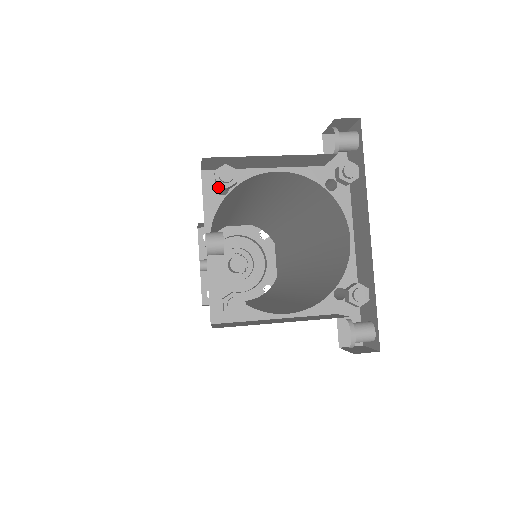
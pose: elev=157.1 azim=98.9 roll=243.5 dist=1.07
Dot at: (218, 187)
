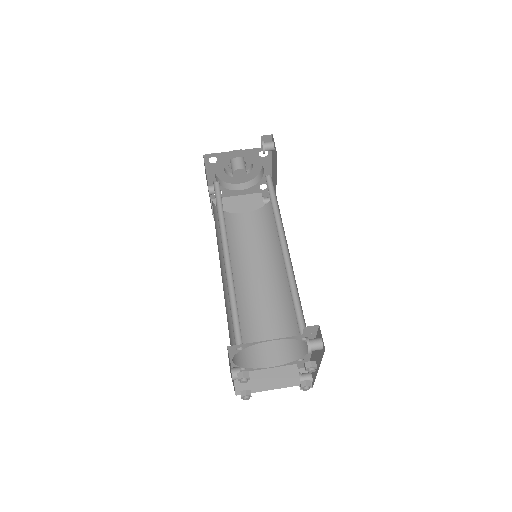
Dot at: occluded
